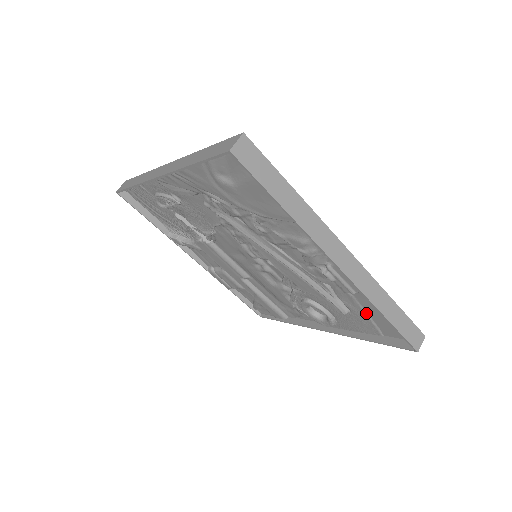
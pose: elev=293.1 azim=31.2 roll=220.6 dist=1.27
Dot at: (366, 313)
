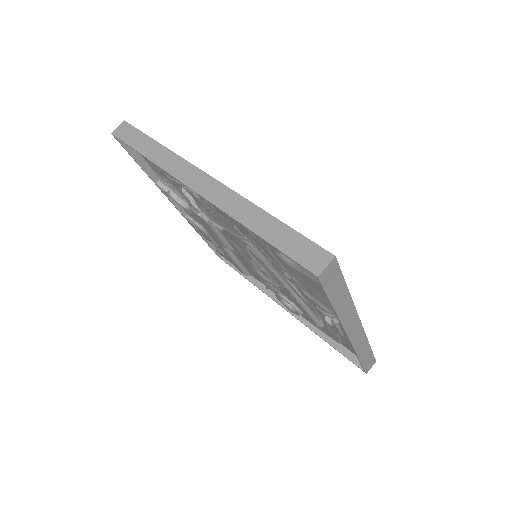
Dot at: (339, 336)
